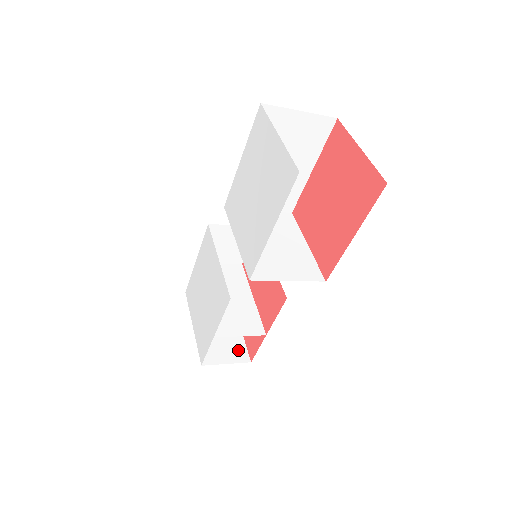
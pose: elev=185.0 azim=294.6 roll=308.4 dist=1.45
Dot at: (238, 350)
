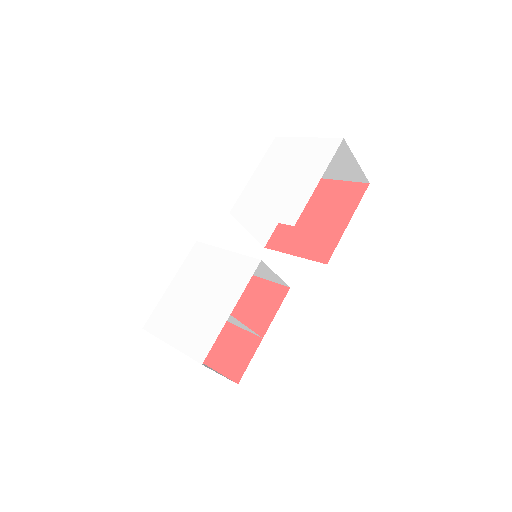
Dot at: occluded
